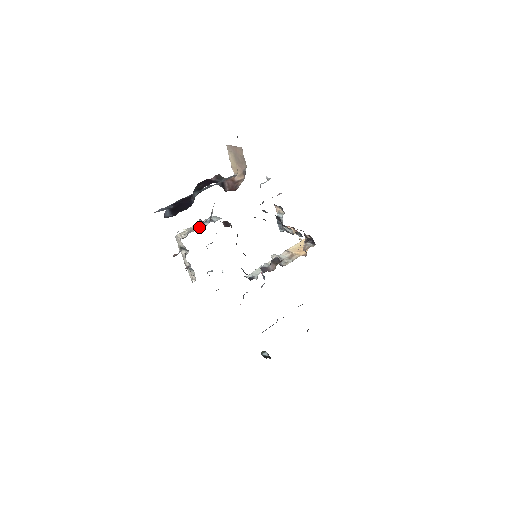
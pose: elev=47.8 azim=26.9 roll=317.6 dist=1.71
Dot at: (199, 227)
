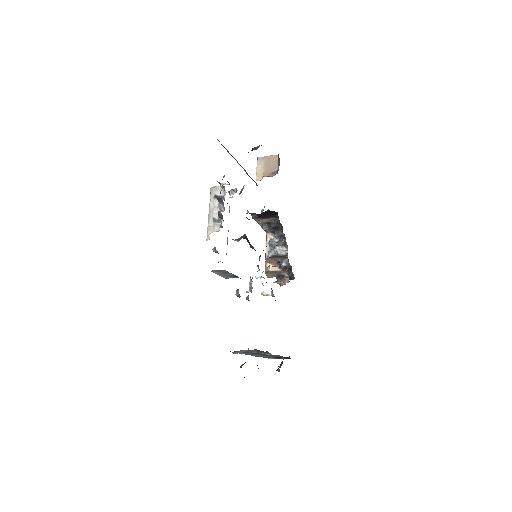
Dot at: (230, 193)
